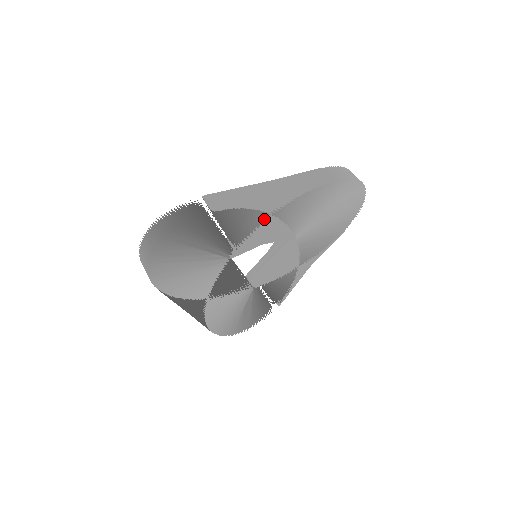
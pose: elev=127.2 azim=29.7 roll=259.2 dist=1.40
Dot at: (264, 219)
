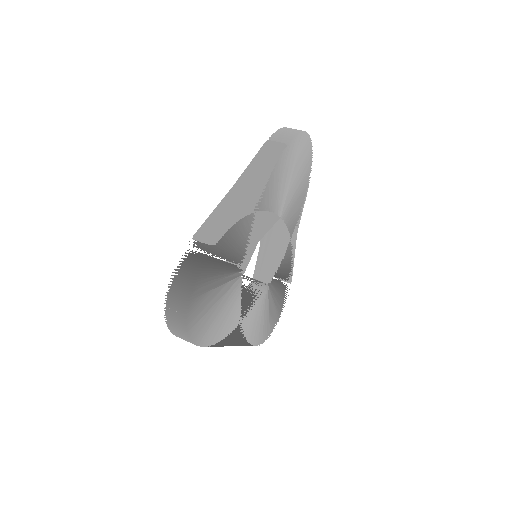
Dot at: (251, 220)
